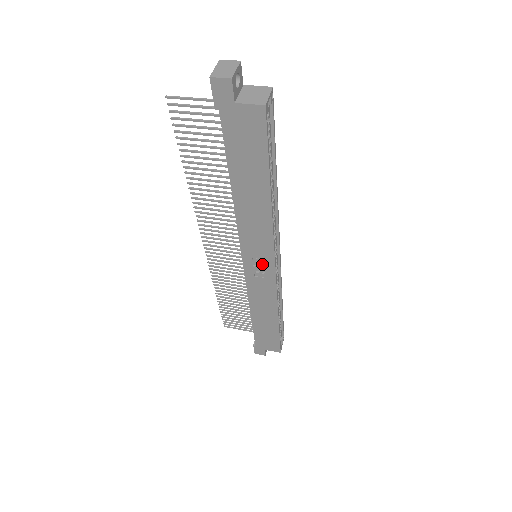
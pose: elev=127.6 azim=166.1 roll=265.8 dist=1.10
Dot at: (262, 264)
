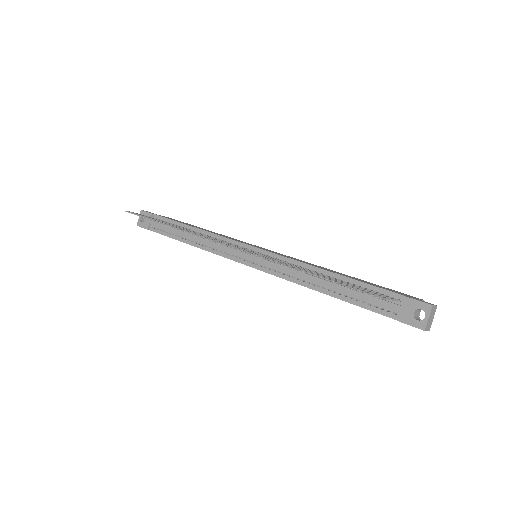
Dot at: occluded
